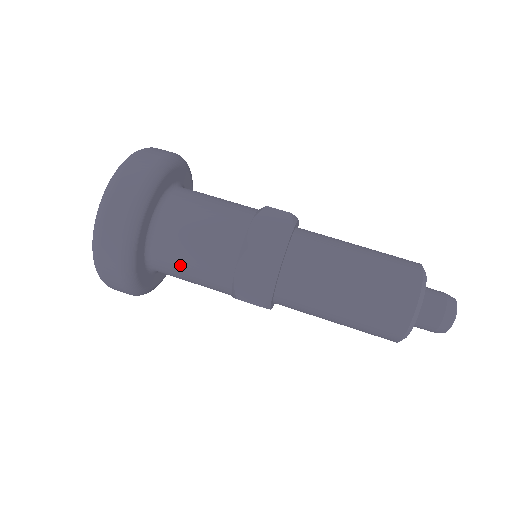
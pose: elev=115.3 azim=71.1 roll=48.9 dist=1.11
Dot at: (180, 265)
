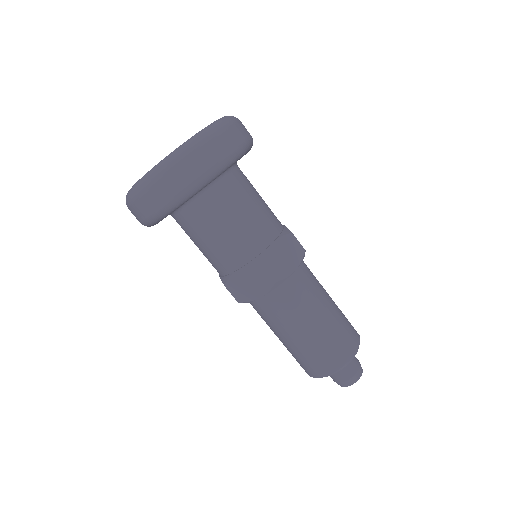
Dot at: occluded
